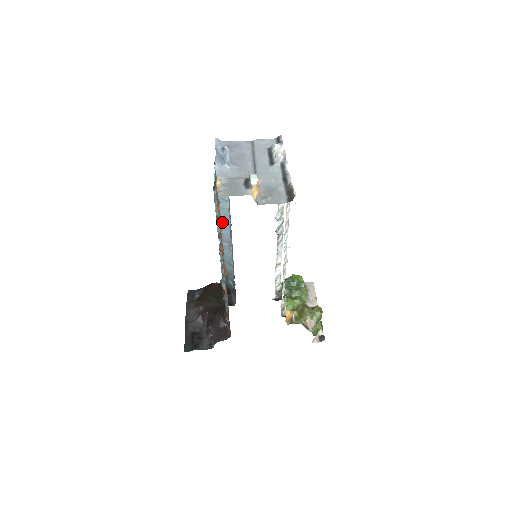
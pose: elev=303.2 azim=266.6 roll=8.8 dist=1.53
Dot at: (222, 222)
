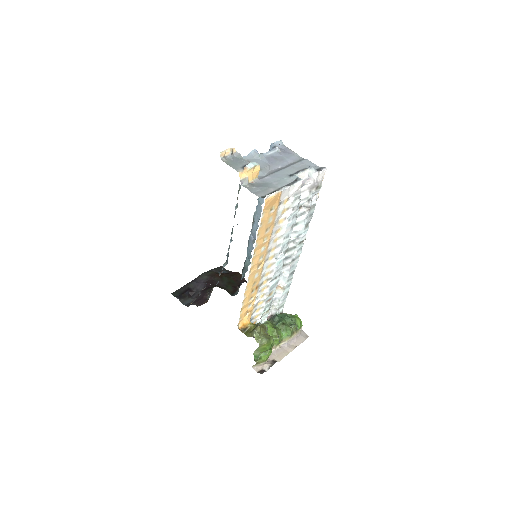
Dot at: (256, 215)
